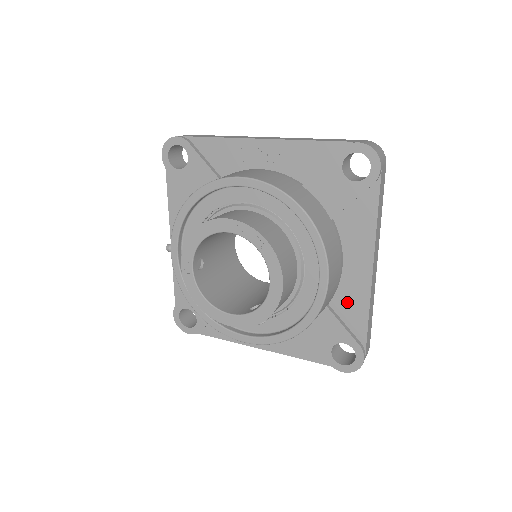
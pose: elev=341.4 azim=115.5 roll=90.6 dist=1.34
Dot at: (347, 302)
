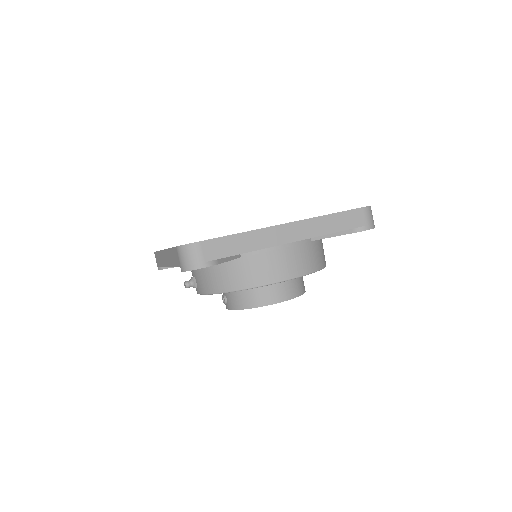
Dot at: occluded
